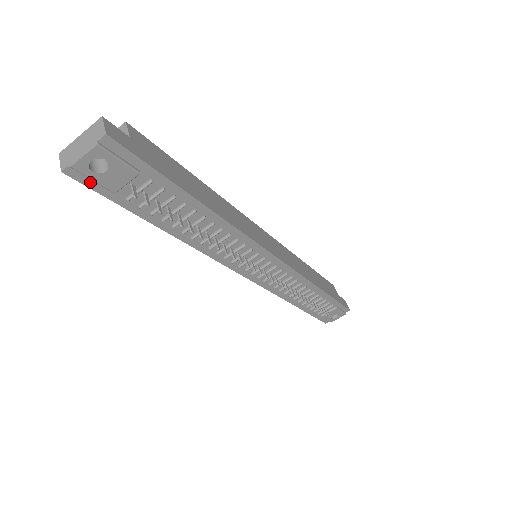
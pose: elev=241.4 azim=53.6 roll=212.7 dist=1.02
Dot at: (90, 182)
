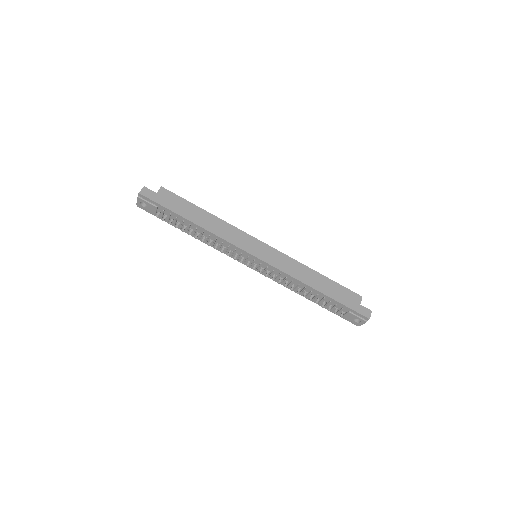
Dot at: (147, 210)
